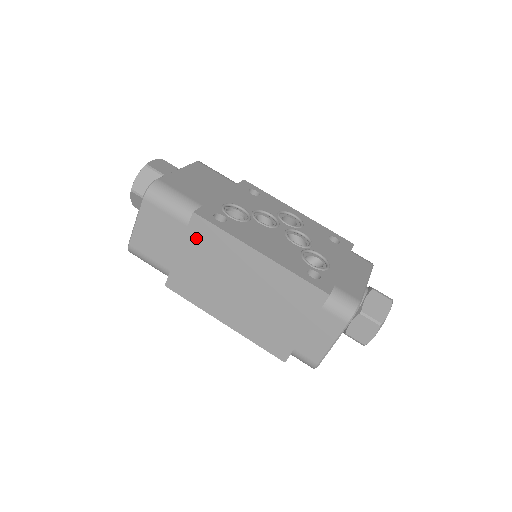
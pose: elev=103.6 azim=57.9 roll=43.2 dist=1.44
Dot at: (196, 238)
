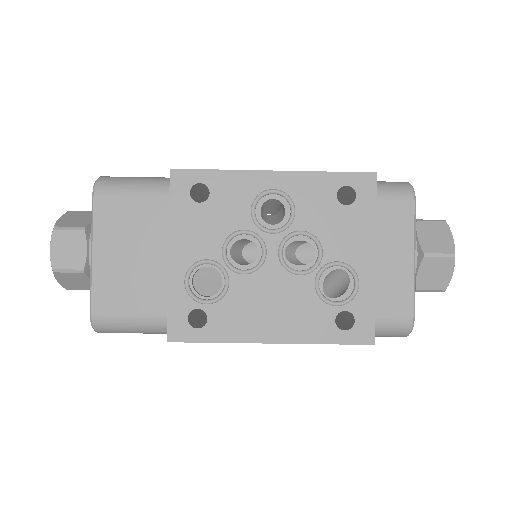
Dot at: occluded
